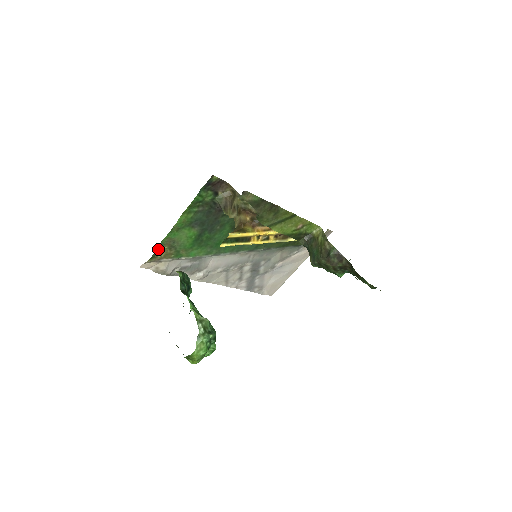
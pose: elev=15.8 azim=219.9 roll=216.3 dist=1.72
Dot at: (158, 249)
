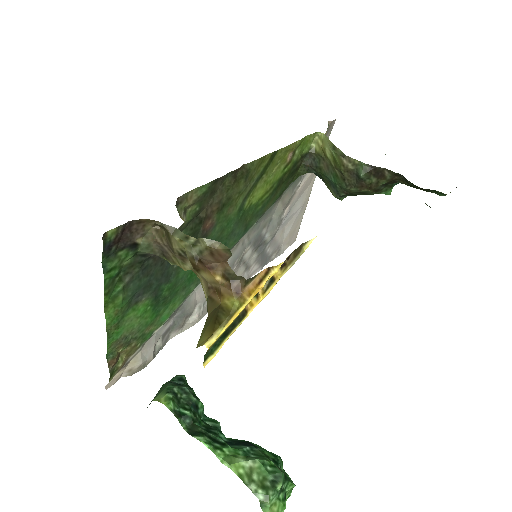
Dot at: (110, 363)
